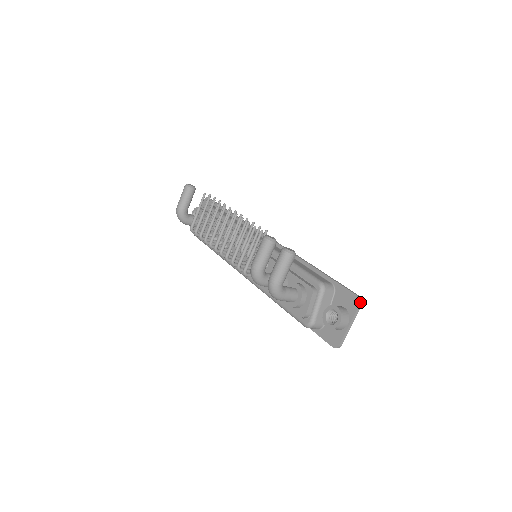
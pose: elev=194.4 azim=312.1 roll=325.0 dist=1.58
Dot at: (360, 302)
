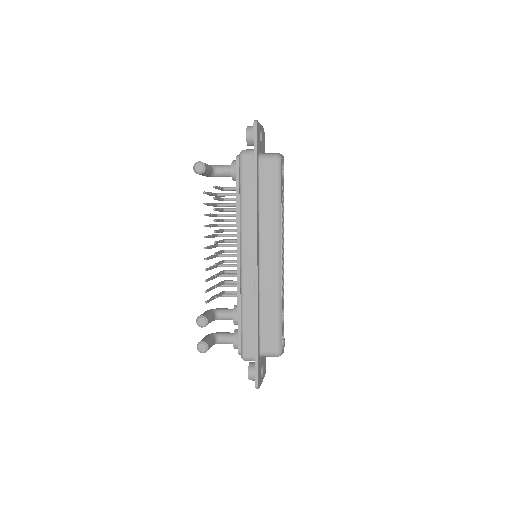
Dot at: occluded
